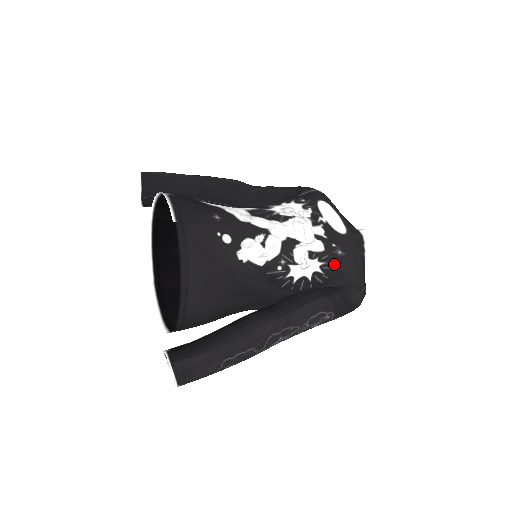
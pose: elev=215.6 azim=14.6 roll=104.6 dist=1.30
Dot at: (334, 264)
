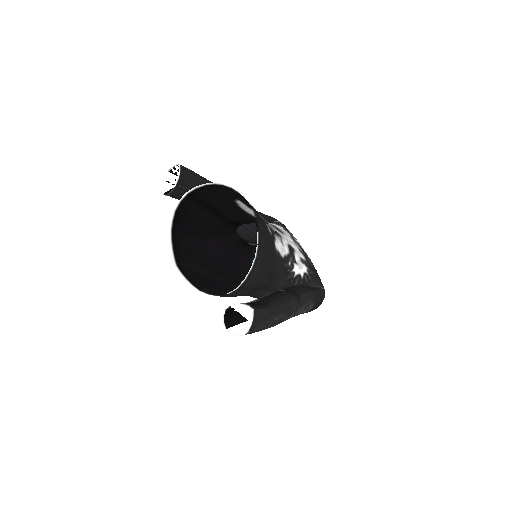
Dot at: (312, 271)
